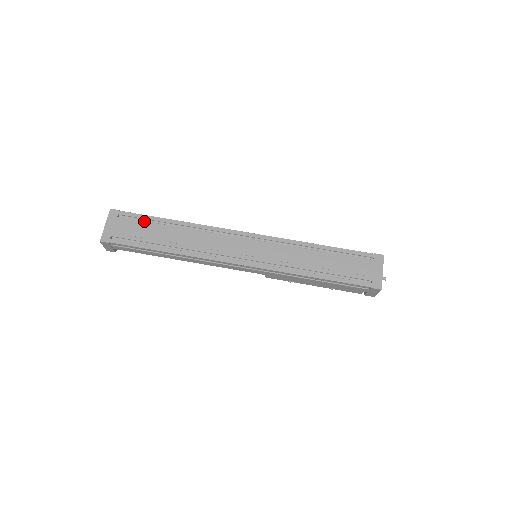
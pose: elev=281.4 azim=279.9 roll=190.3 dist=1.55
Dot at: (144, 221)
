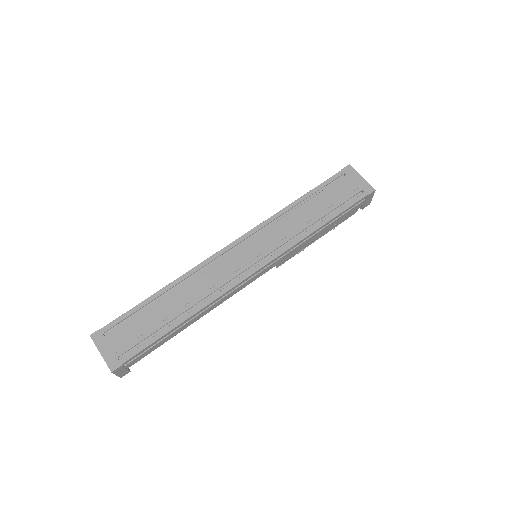
Dot at: (134, 316)
